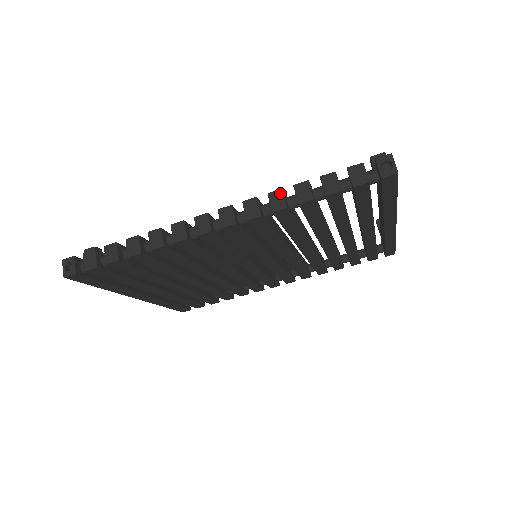
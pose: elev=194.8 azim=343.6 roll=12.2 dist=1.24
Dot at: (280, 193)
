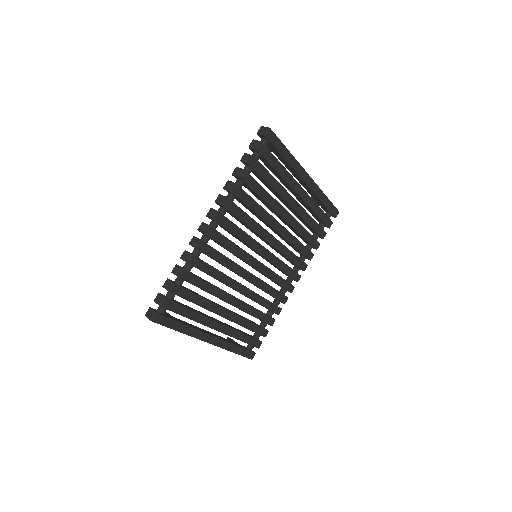
Dot at: (228, 182)
